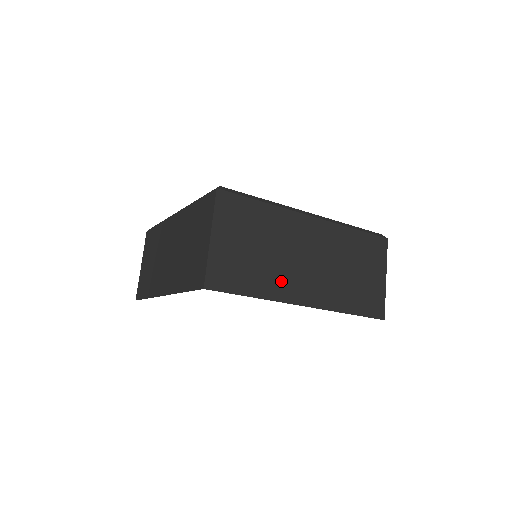
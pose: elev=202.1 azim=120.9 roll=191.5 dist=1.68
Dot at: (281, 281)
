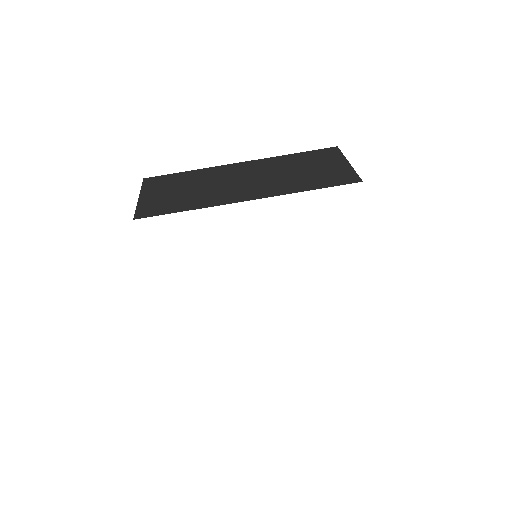
Dot at: occluded
